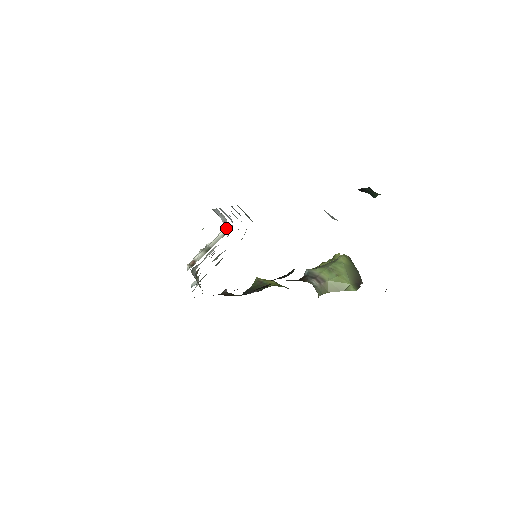
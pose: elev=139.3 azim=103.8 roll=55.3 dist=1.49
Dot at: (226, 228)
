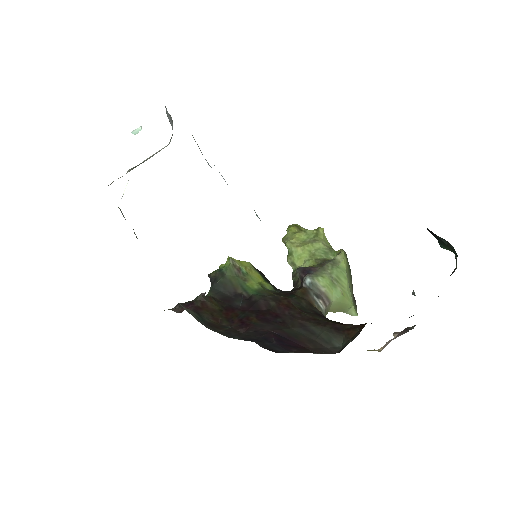
Dot at: (171, 138)
